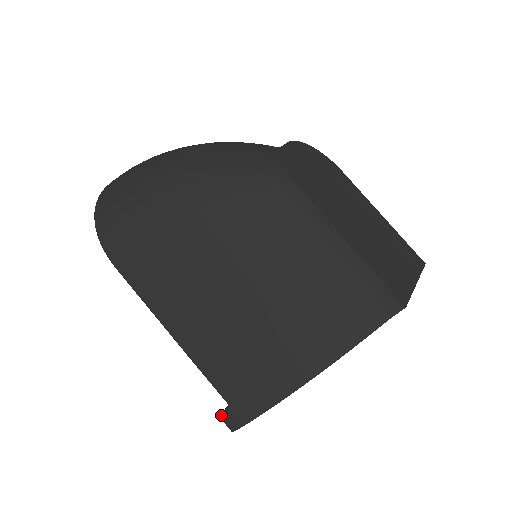
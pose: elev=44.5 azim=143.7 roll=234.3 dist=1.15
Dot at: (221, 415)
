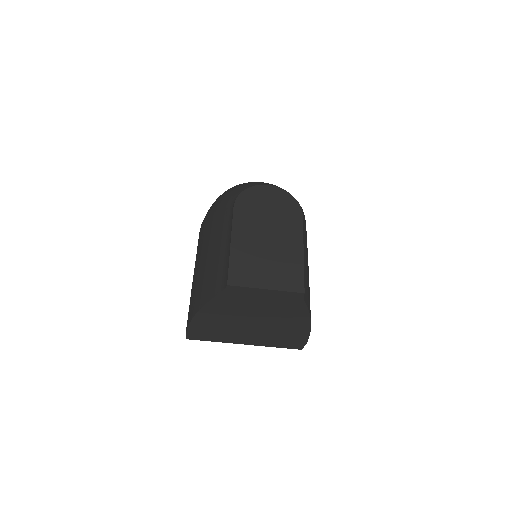
Dot at: occluded
